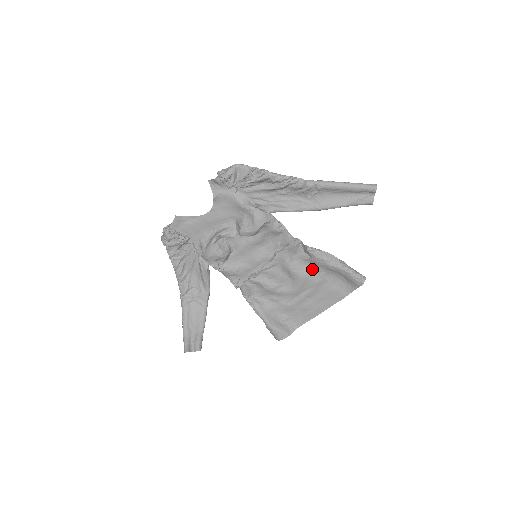
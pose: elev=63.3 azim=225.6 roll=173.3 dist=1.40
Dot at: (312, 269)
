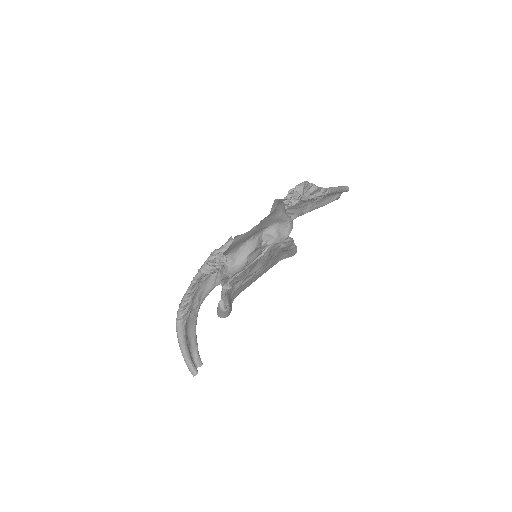
Dot at: (274, 253)
